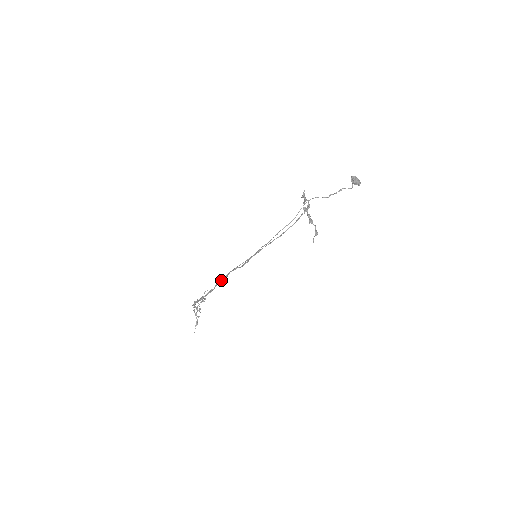
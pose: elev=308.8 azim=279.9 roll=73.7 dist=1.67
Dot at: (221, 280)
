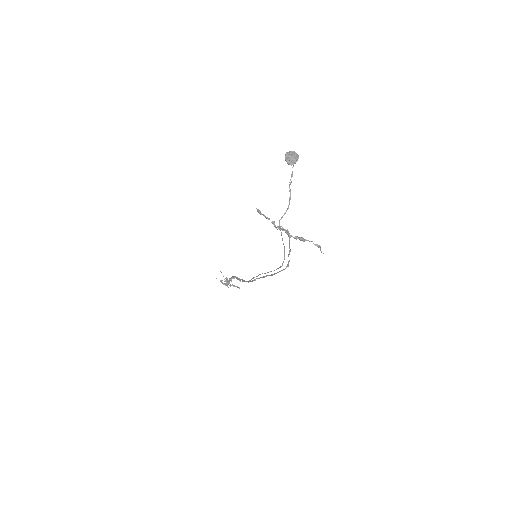
Dot at: occluded
